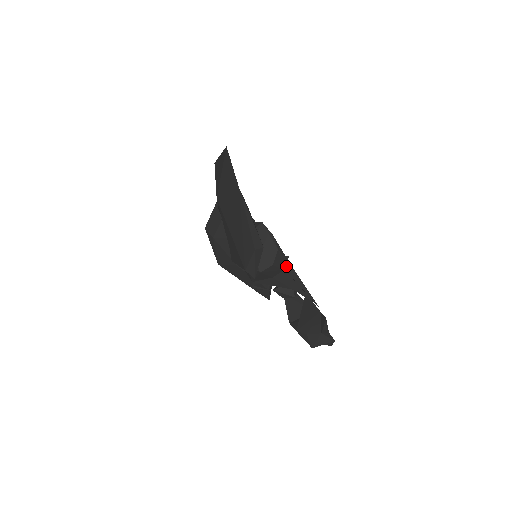
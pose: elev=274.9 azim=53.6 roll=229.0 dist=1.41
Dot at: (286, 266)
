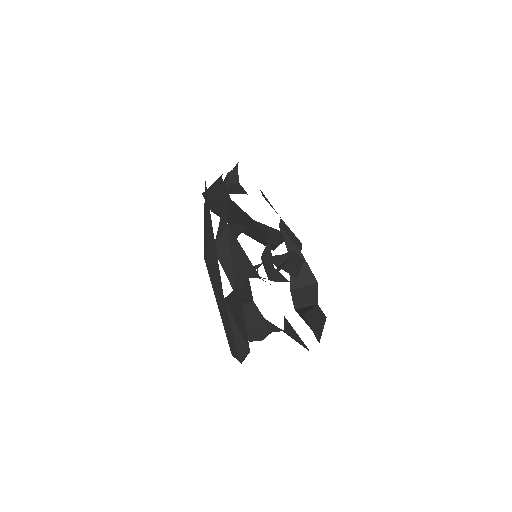
Dot at: occluded
